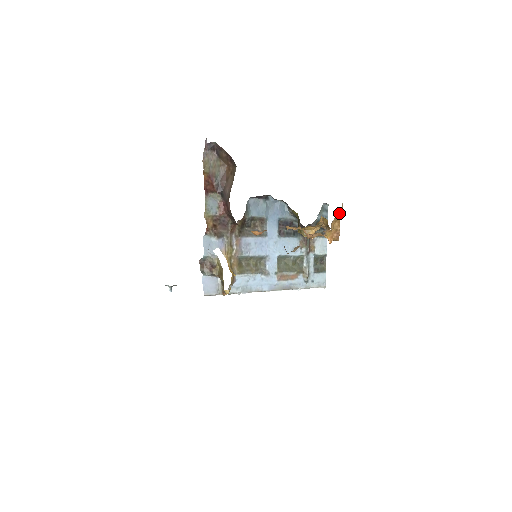
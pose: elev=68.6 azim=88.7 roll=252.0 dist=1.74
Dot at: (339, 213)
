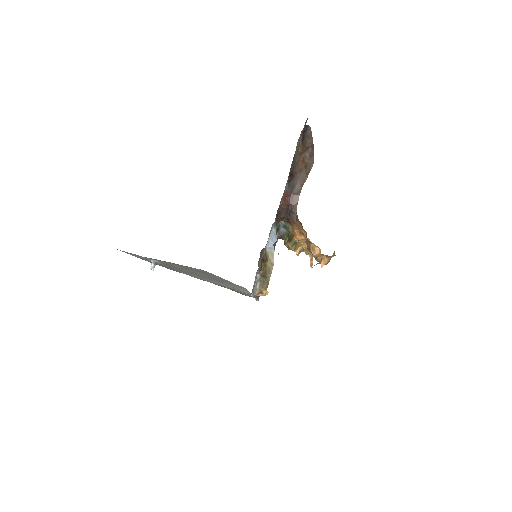
Dot at: occluded
